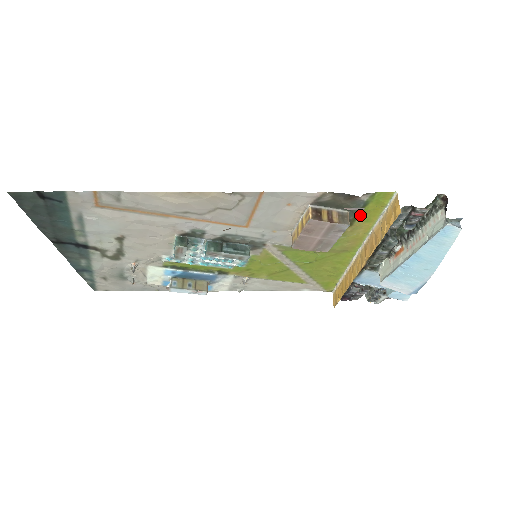
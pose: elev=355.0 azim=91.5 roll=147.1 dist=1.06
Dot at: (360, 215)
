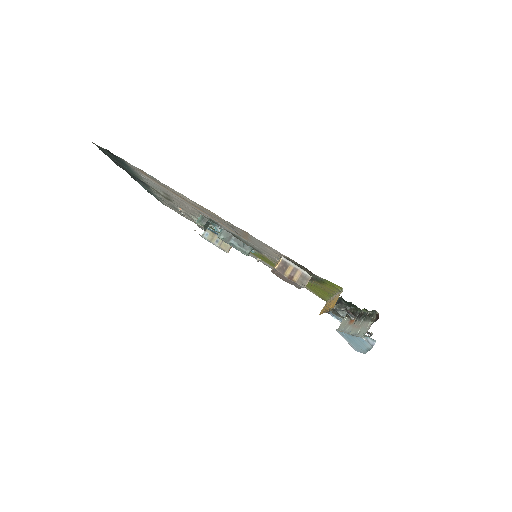
Dot at: (323, 282)
